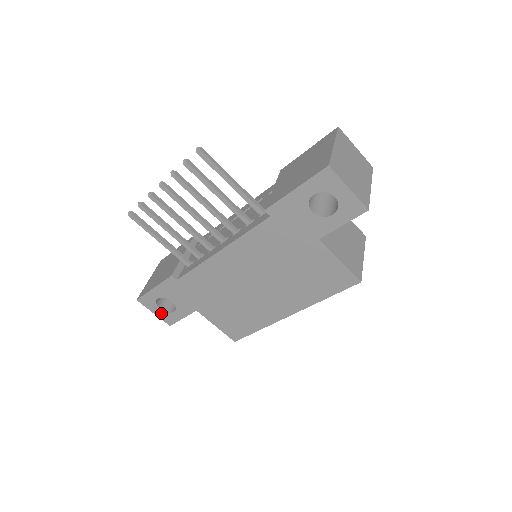
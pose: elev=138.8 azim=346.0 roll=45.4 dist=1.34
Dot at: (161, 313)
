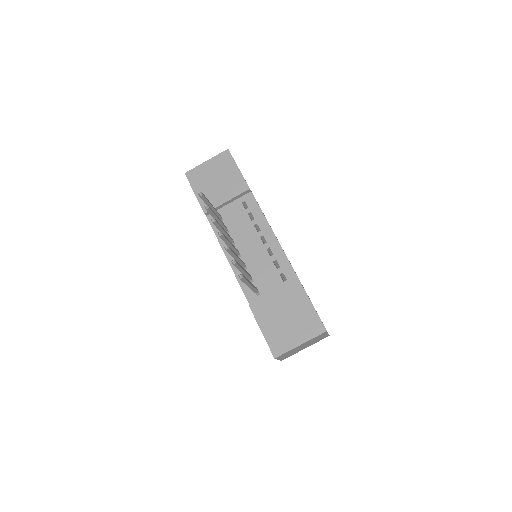
Dot at: occluded
